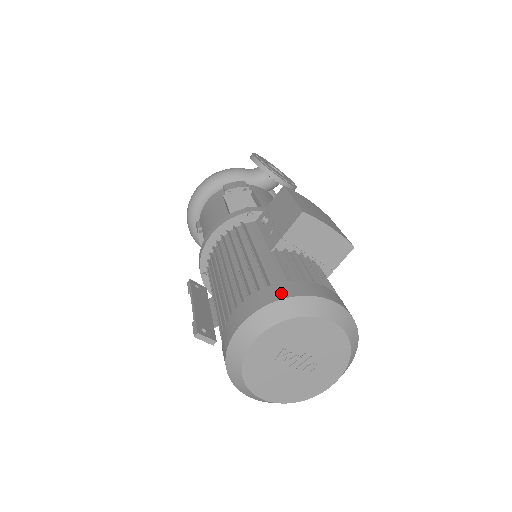
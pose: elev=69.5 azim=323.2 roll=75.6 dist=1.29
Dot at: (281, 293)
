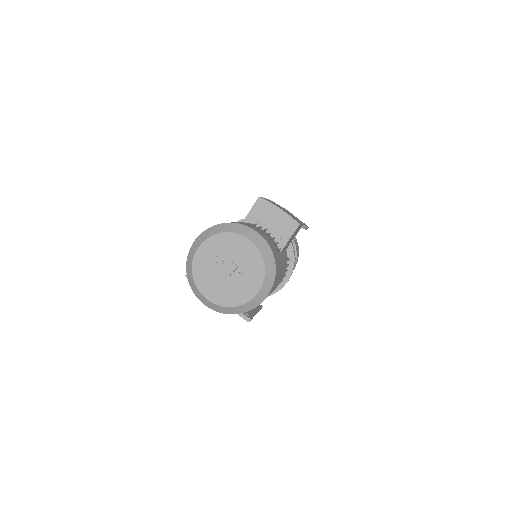
Dot at: occluded
